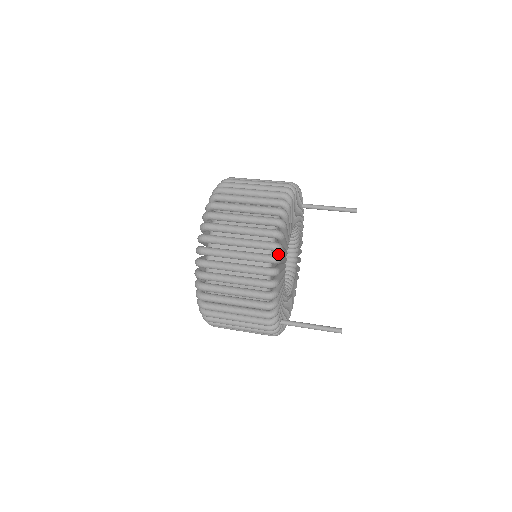
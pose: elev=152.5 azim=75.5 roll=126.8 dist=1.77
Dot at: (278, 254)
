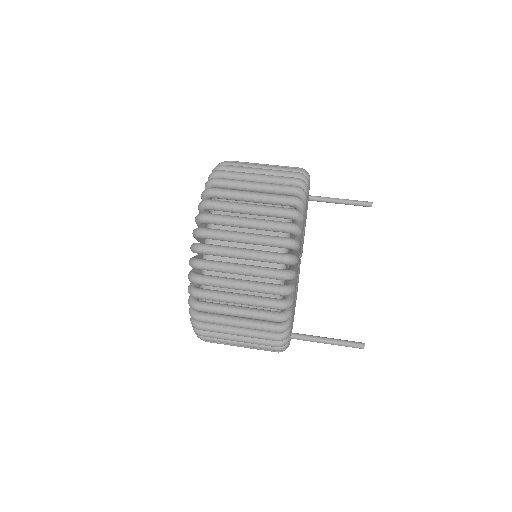
Dot at: (289, 253)
